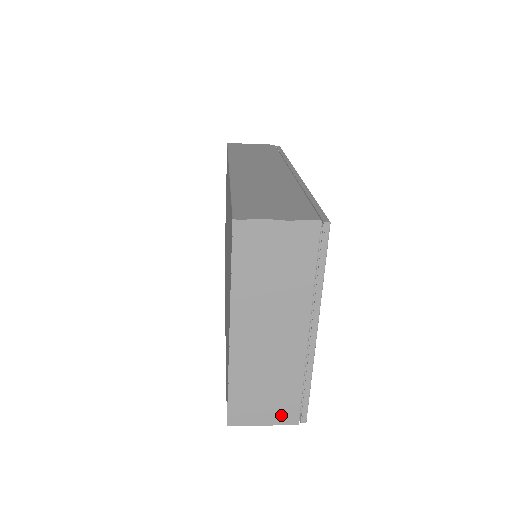
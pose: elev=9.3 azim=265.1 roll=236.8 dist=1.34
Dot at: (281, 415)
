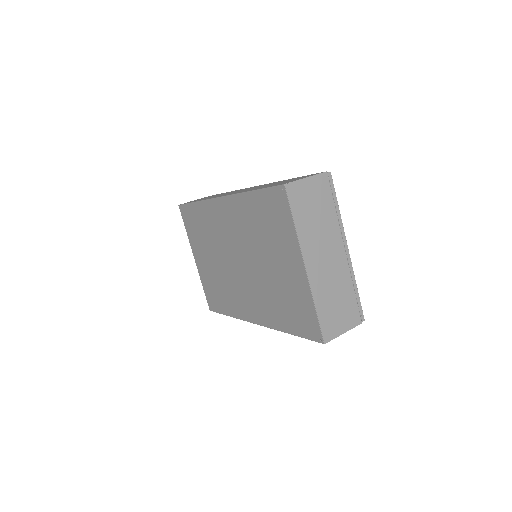
Dot at: (350, 320)
